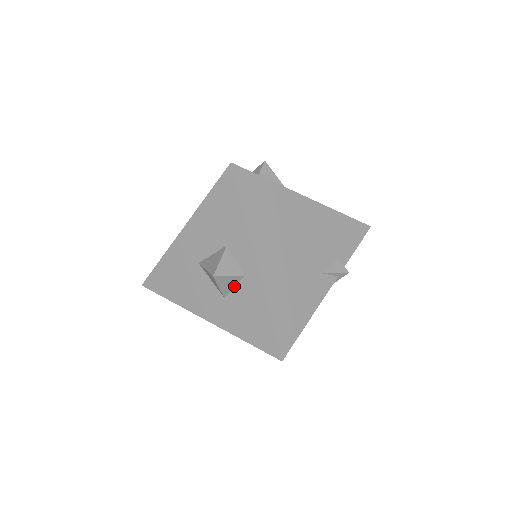
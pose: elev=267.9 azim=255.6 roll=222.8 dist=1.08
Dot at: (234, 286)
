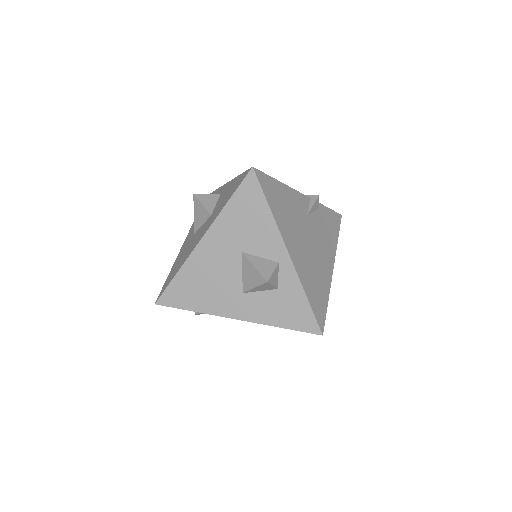
Dot at: (215, 204)
